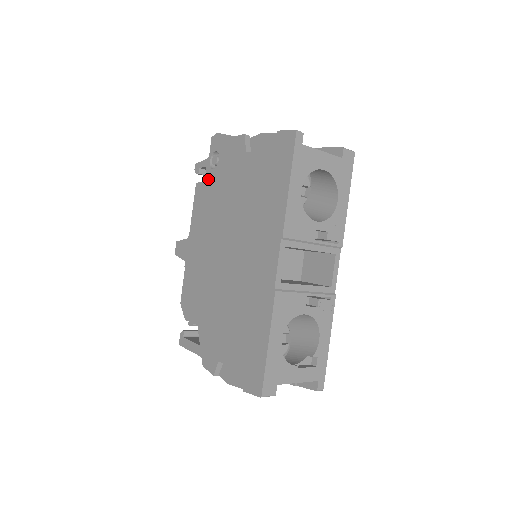
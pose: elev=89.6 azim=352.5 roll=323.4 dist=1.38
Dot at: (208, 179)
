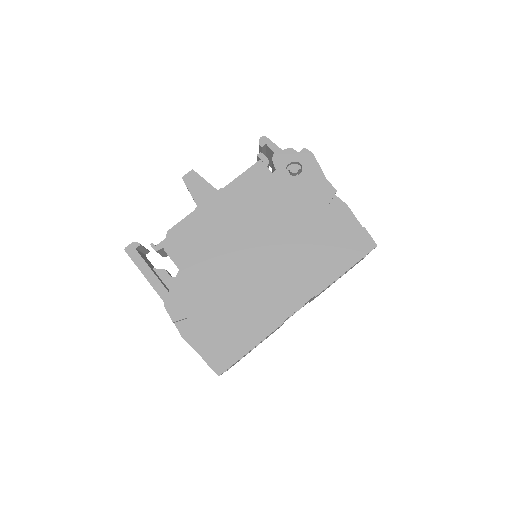
Dot at: (277, 174)
